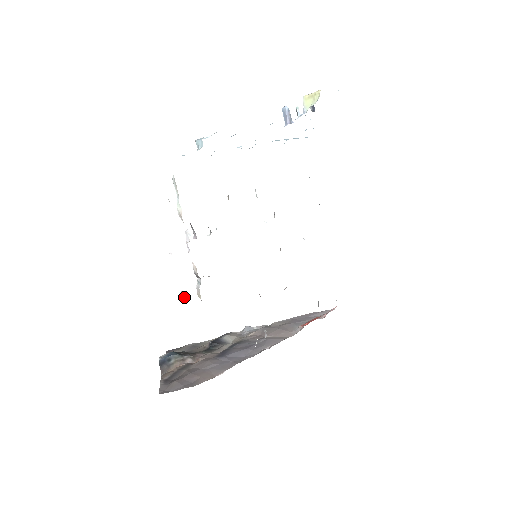
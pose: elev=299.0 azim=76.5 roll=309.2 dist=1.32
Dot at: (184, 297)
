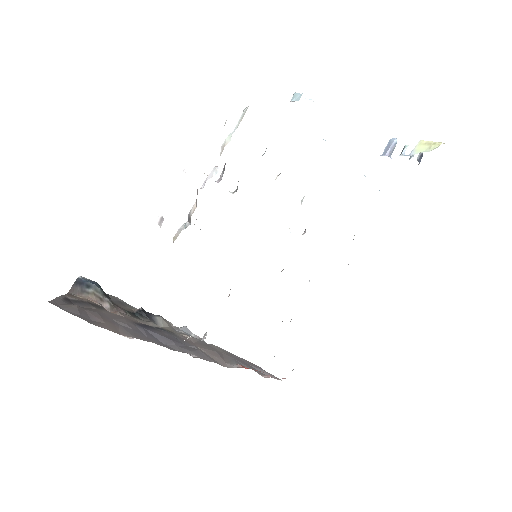
Dot at: (160, 224)
